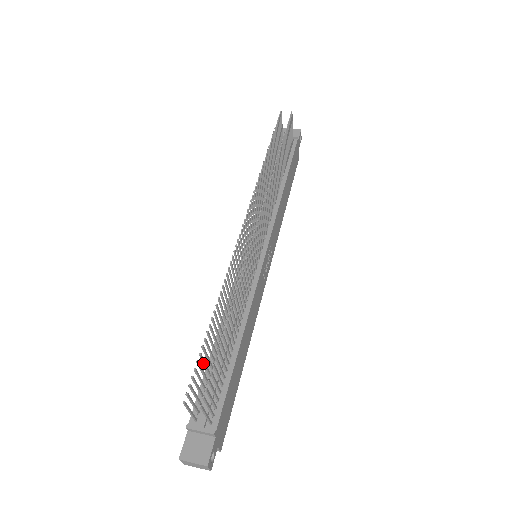
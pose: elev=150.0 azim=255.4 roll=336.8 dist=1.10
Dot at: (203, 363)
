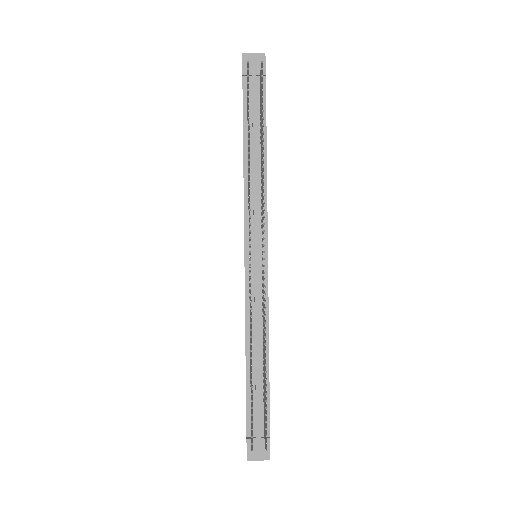
Dot at: (251, 403)
